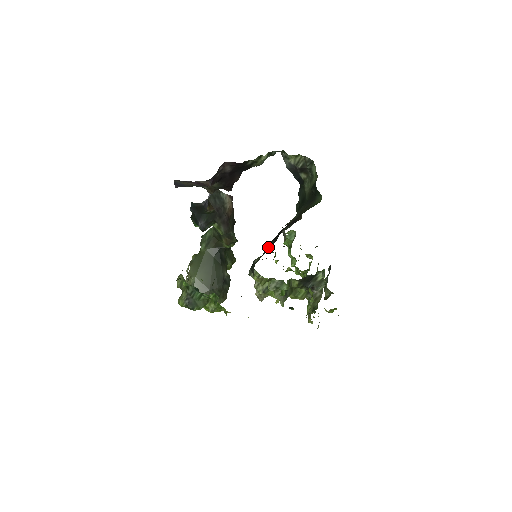
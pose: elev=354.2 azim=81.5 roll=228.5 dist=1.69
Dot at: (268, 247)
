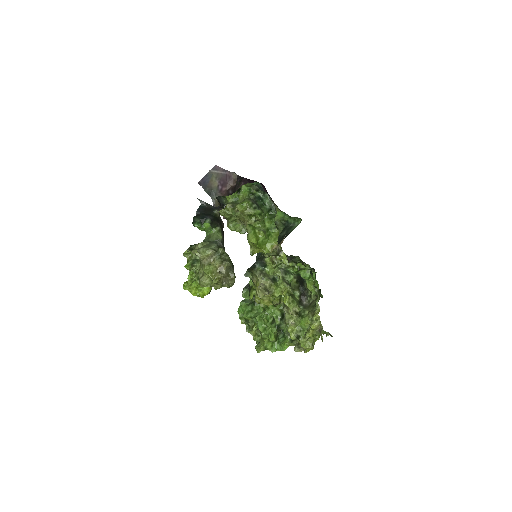
Dot at: occluded
